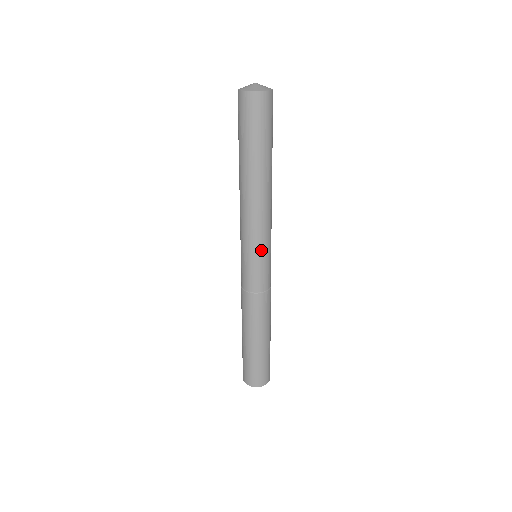
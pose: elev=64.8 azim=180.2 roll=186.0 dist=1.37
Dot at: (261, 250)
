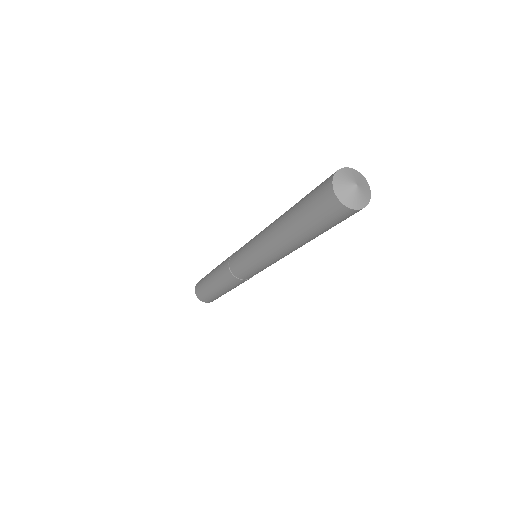
Dot at: (259, 267)
